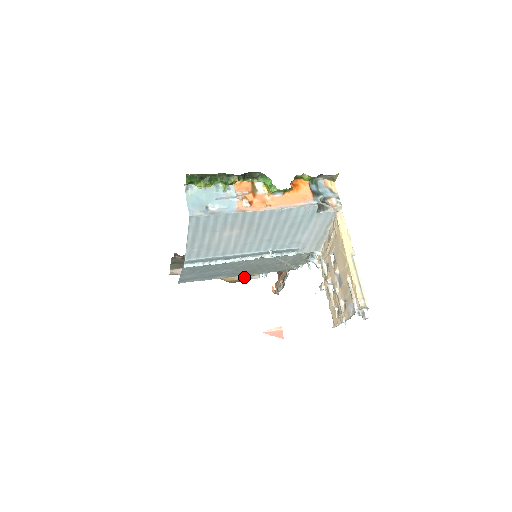
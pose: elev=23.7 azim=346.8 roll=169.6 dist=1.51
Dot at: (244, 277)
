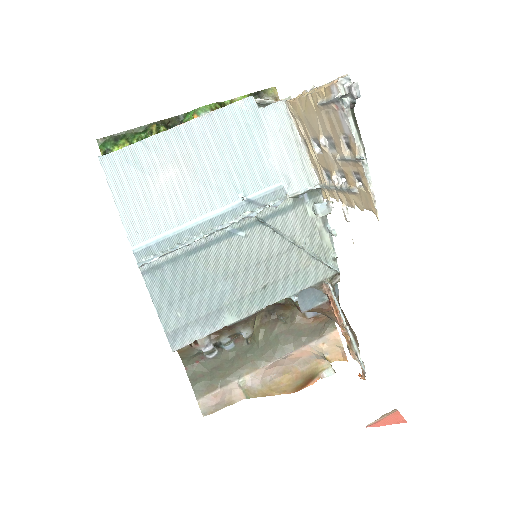
Dot at: (305, 371)
